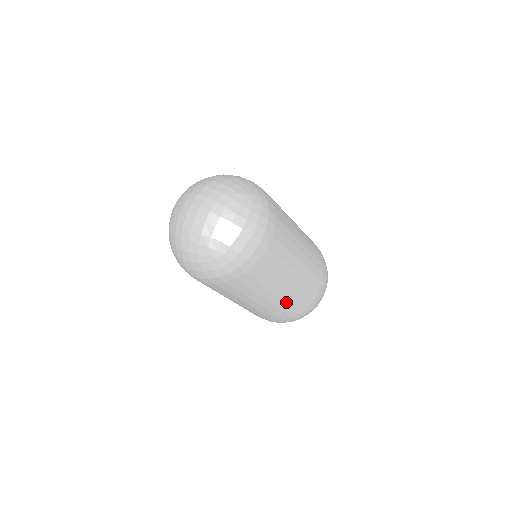
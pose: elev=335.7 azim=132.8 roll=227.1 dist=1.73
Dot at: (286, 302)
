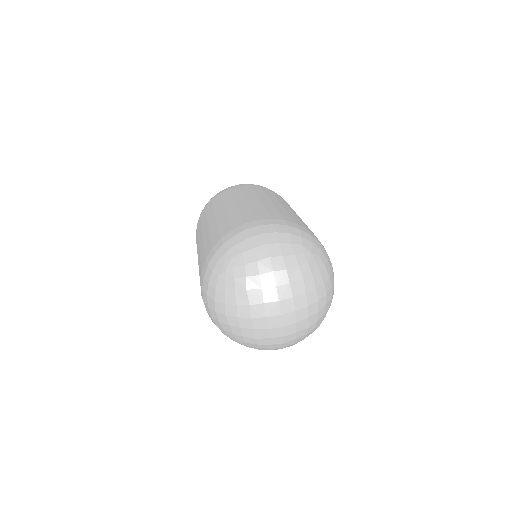
Dot at: occluded
